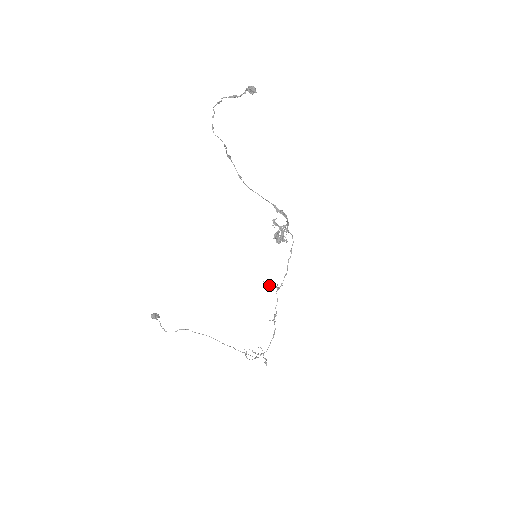
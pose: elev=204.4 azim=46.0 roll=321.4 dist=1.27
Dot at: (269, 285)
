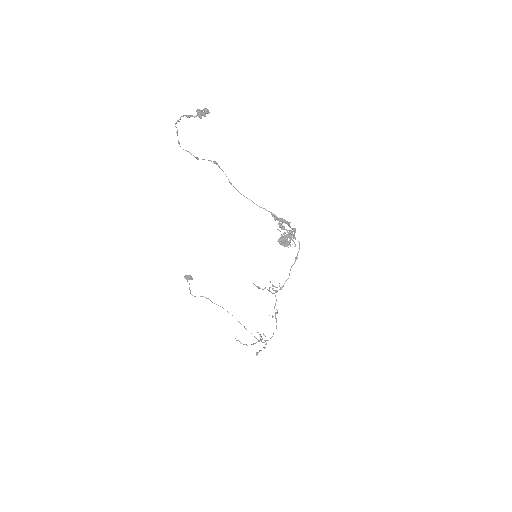
Dot at: occluded
